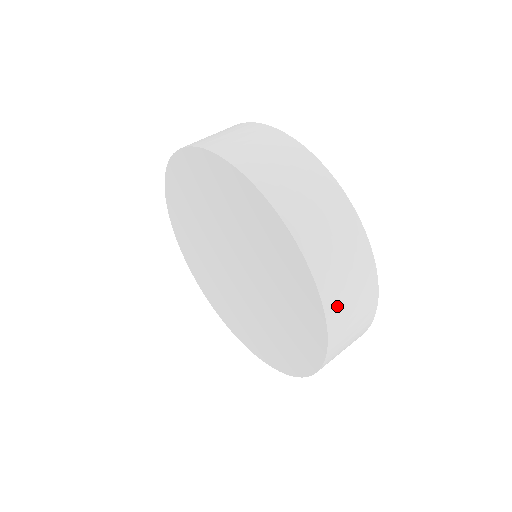
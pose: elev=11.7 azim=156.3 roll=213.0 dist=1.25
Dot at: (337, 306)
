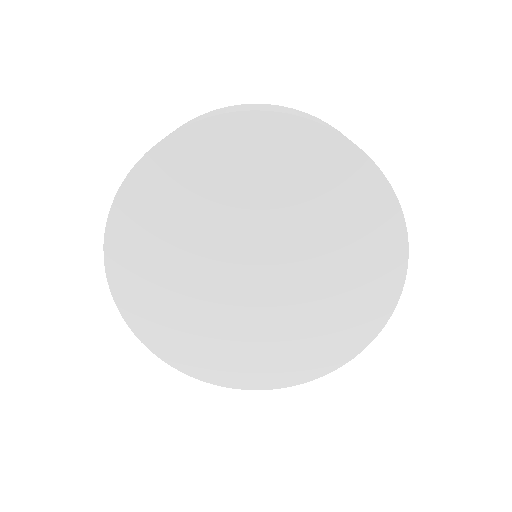
Dot at: occluded
